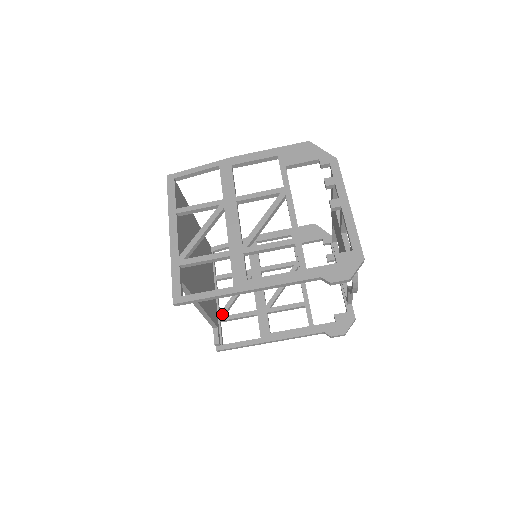
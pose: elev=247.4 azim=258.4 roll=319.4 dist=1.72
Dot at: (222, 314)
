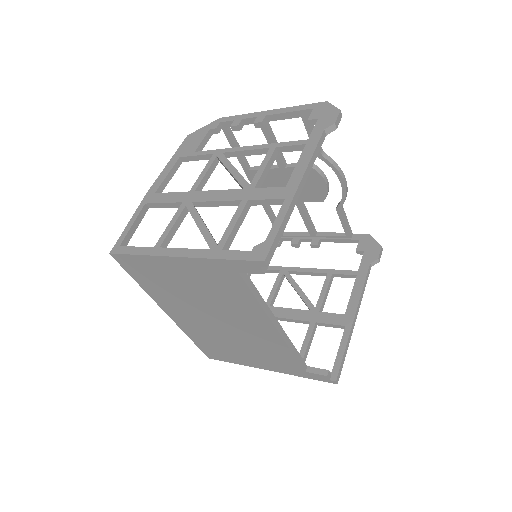
Dot at: occluded
